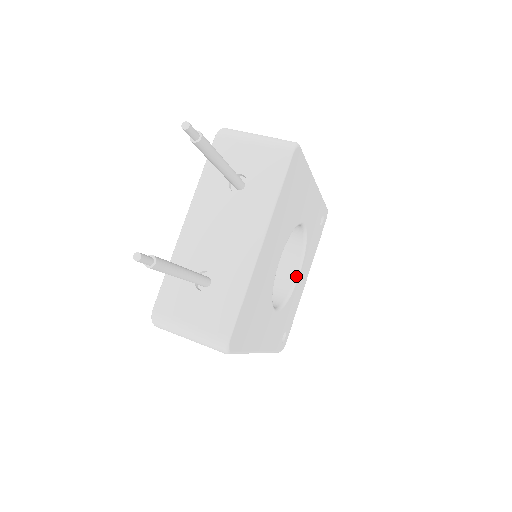
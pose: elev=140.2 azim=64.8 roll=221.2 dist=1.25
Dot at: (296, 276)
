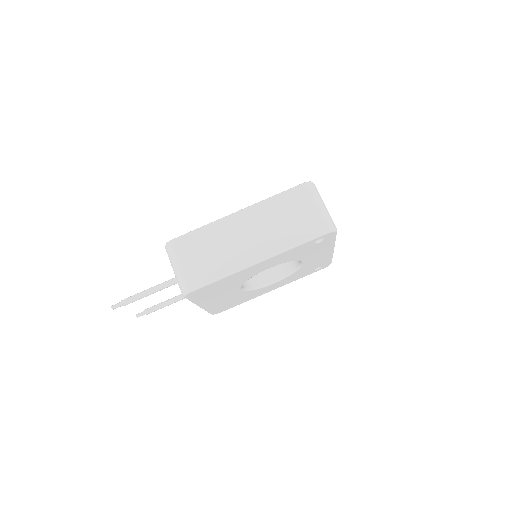
Dot at: (300, 263)
